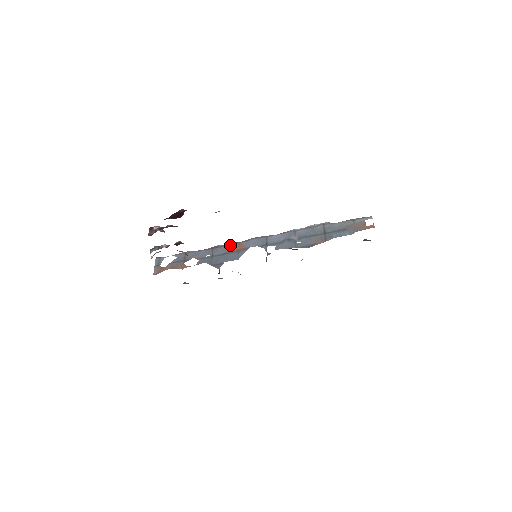
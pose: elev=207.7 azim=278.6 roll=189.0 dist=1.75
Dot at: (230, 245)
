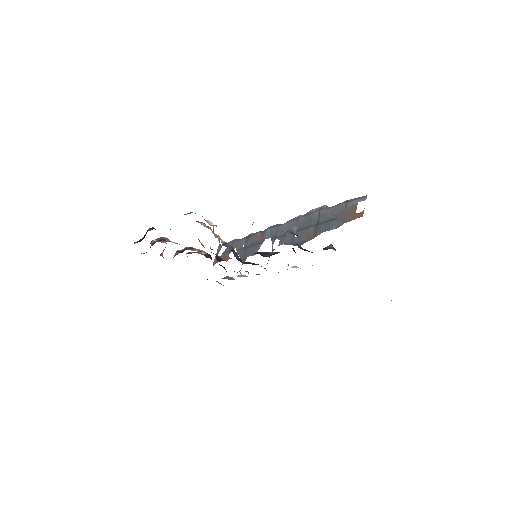
Dot at: (256, 235)
